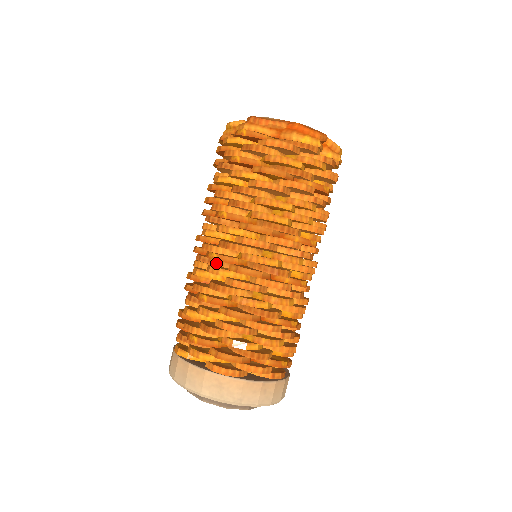
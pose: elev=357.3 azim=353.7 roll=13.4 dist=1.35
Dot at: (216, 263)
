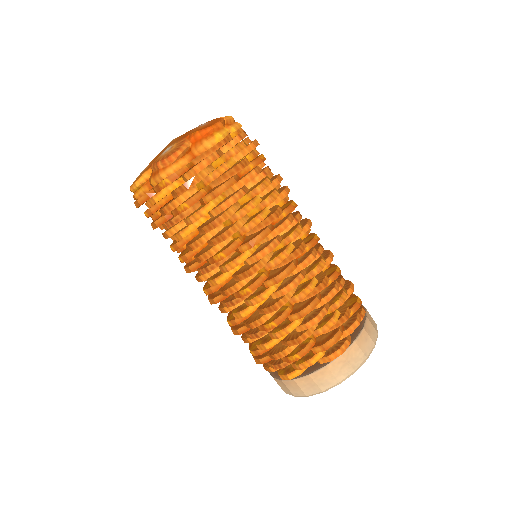
Dot at: occluded
